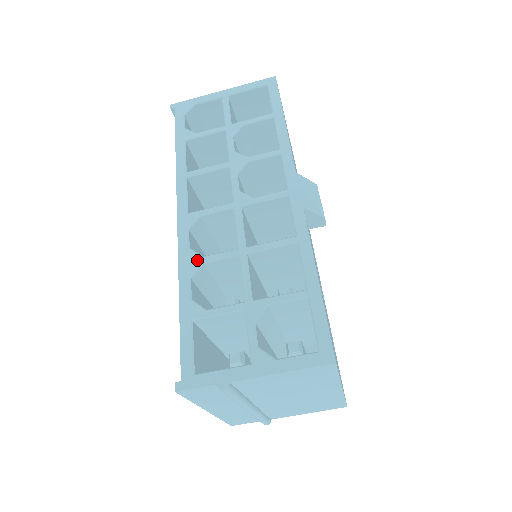
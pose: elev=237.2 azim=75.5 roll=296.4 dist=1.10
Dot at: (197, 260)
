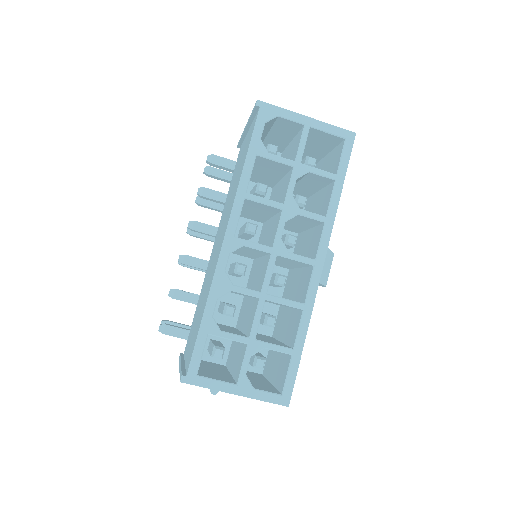
Dot at: (228, 286)
